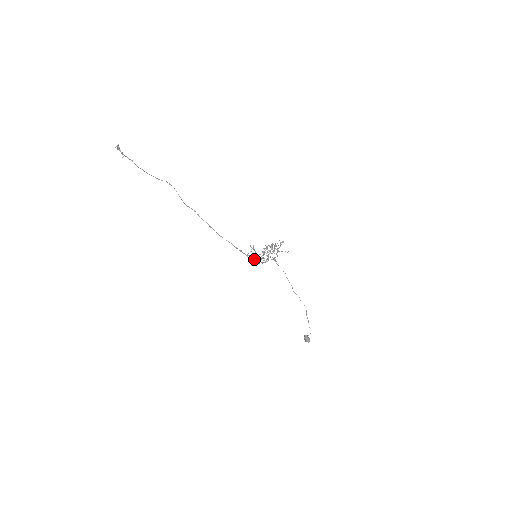
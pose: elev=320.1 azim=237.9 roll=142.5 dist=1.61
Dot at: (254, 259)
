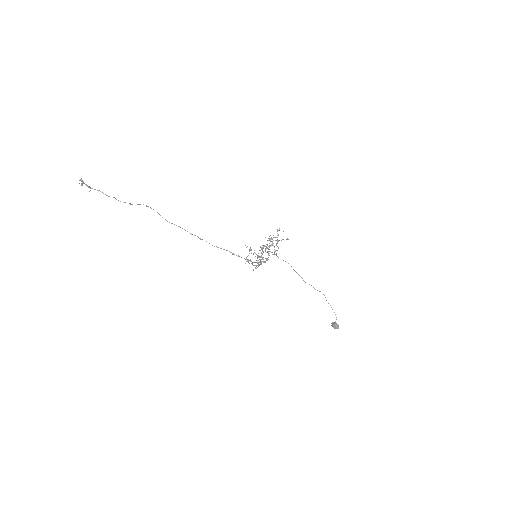
Dot at: occluded
